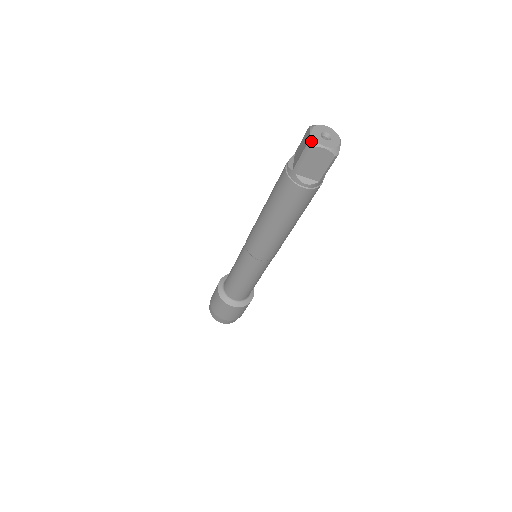
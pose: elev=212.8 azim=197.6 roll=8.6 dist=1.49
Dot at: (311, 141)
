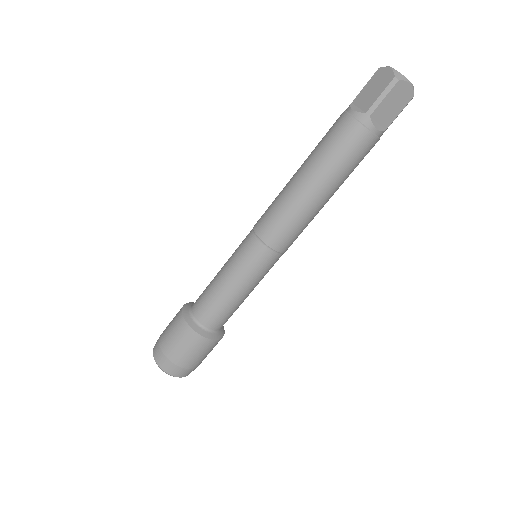
Dot at: (398, 74)
